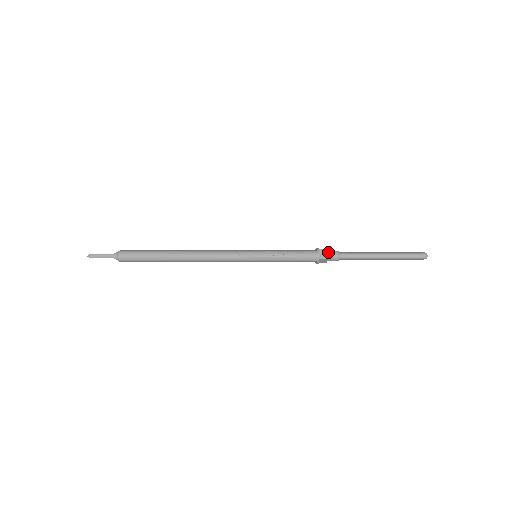
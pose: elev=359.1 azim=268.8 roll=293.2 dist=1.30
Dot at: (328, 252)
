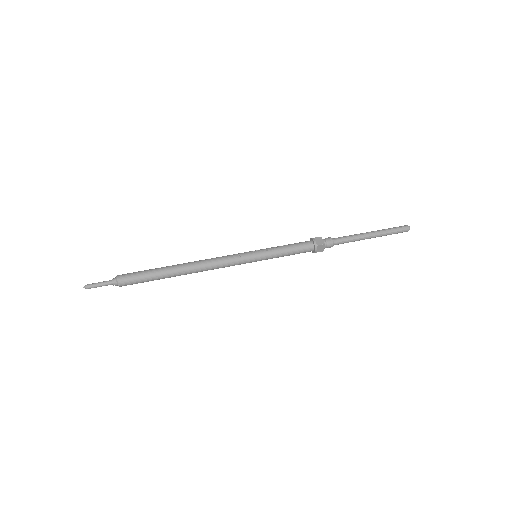
Dot at: (322, 239)
